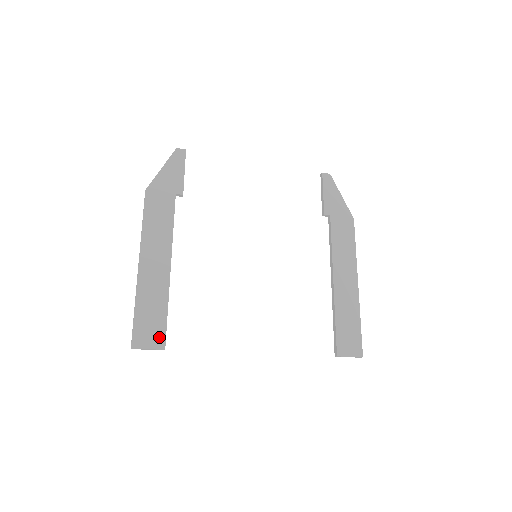
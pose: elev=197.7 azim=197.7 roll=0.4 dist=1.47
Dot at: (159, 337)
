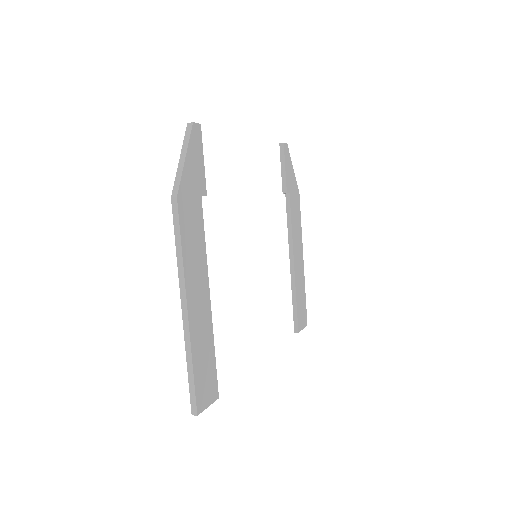
Dot at: (214, 388)
